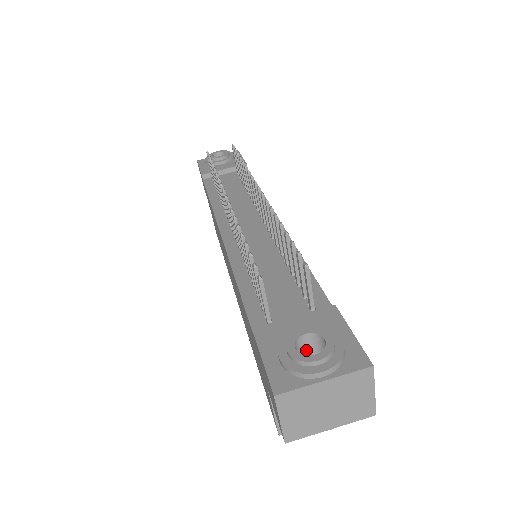
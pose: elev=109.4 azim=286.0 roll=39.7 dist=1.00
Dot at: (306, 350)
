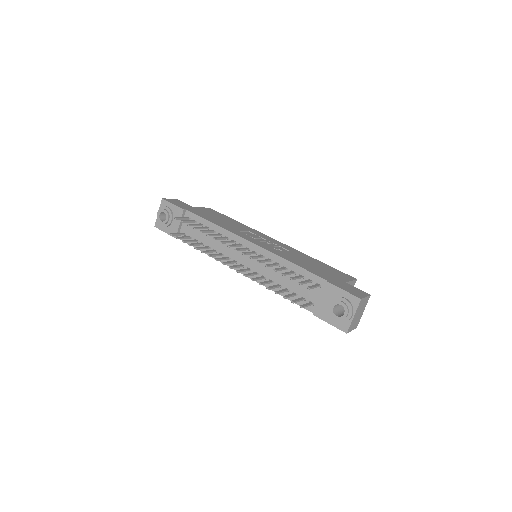
Dot at: (336, 307)
